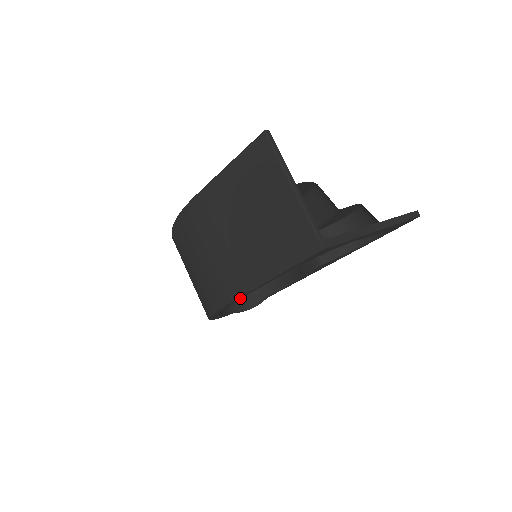
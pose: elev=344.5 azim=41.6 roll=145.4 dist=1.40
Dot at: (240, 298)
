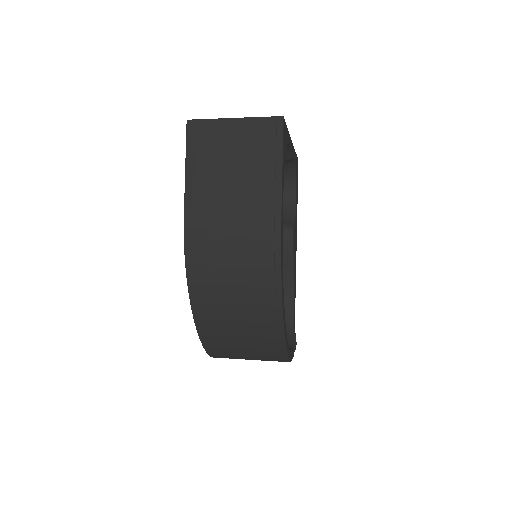
Dot at: (282, 233)
